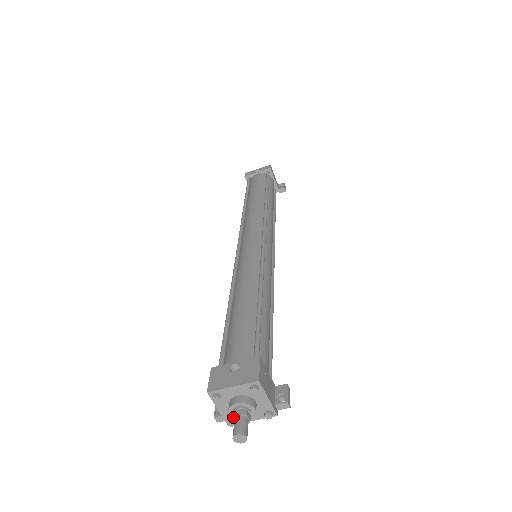
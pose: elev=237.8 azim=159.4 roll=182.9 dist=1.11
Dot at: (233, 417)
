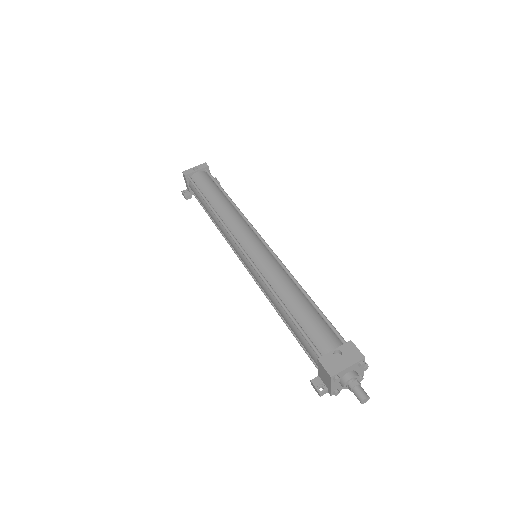
Dot at: (352, 388)
